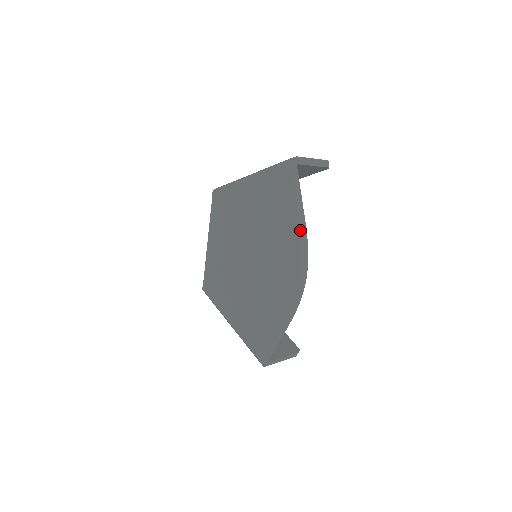
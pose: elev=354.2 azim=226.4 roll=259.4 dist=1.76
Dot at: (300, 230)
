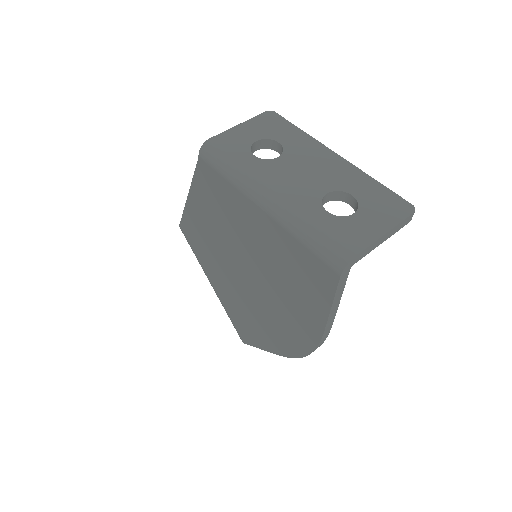
Dot at: (322, 333)
